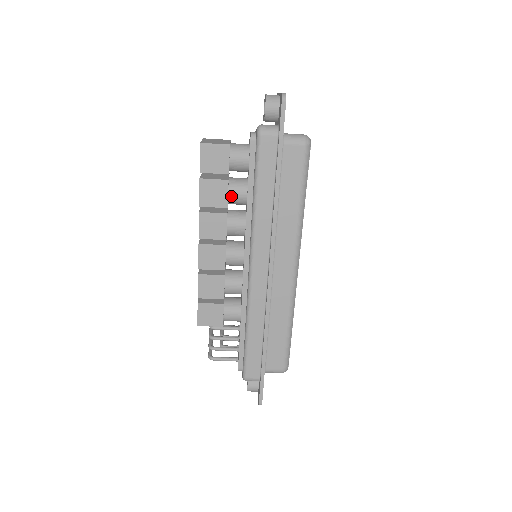
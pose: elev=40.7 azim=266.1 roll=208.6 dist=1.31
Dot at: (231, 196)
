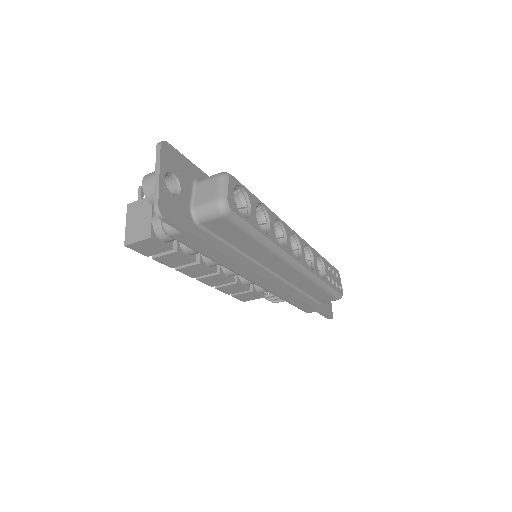
Dot at: (191, 254)
